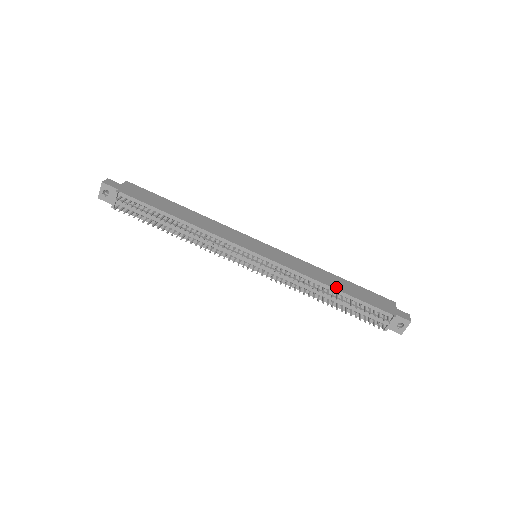
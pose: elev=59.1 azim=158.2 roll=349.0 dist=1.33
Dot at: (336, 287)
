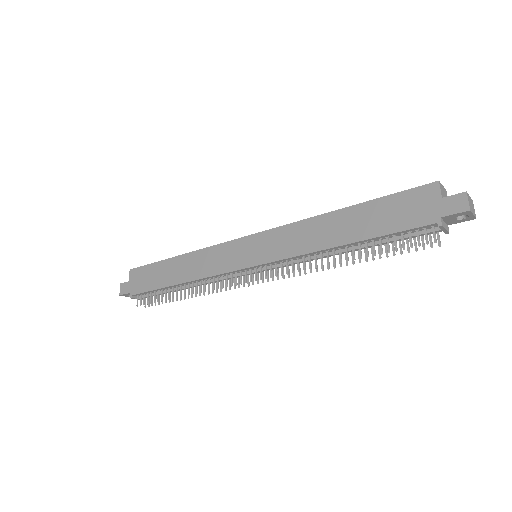
Dot at: (345, 240)
